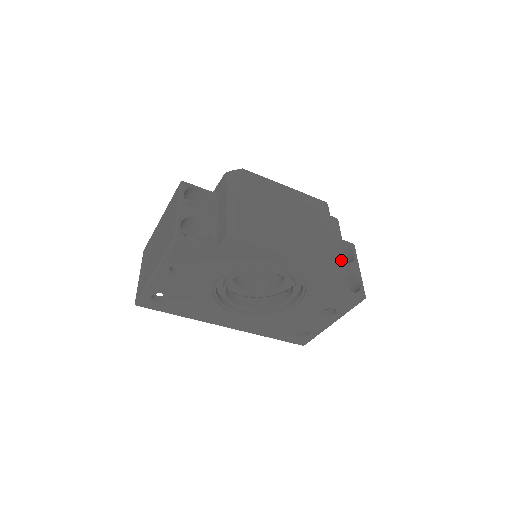
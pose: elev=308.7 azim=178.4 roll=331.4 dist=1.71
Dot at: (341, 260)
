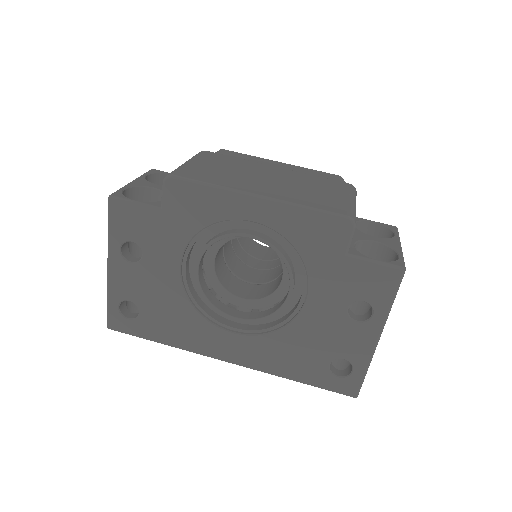
Dot at: (342, 207)
